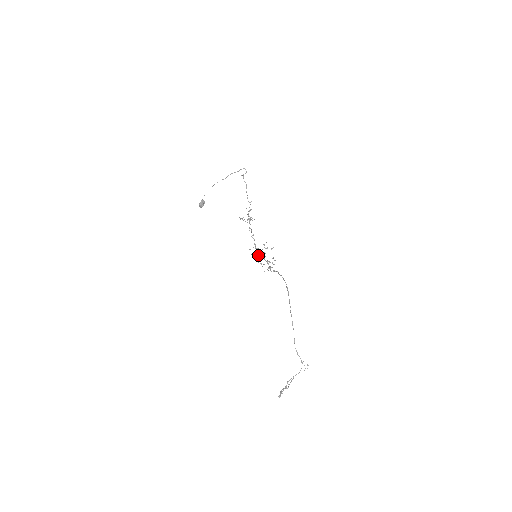
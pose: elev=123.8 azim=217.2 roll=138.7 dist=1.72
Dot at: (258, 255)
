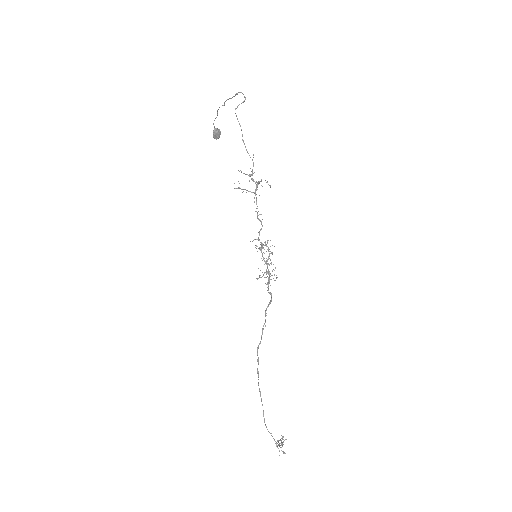
Dot at: occluded
